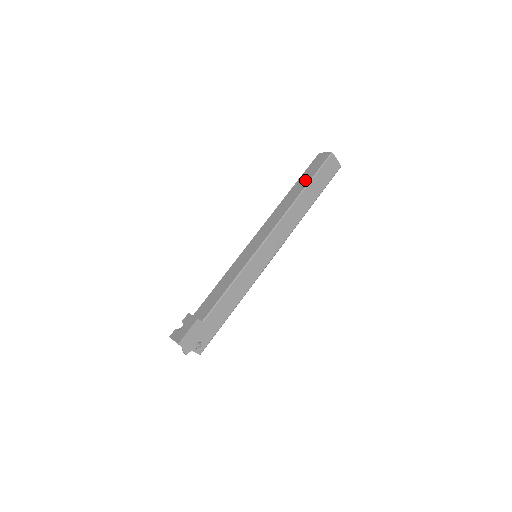
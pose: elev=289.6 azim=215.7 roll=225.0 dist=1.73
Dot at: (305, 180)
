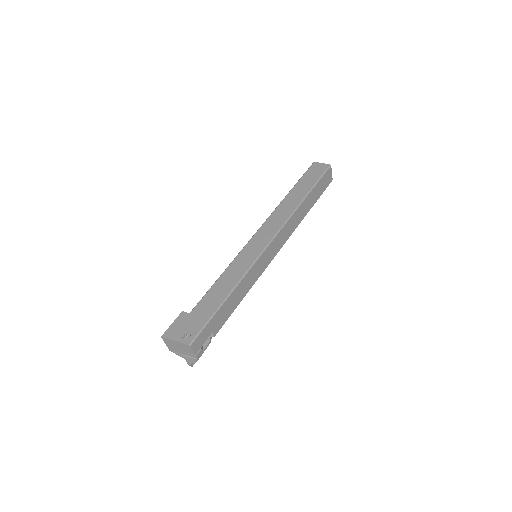
Dot at: occluded
